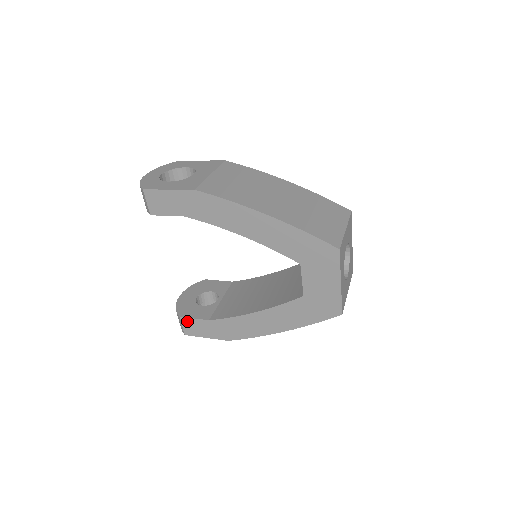
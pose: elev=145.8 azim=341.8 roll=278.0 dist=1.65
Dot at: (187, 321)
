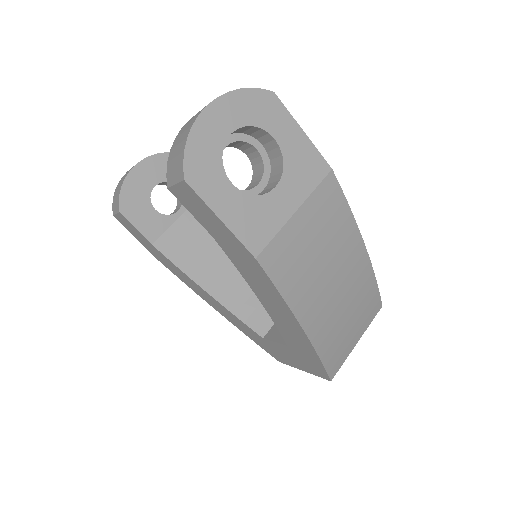
Dot at: (126, 220)
